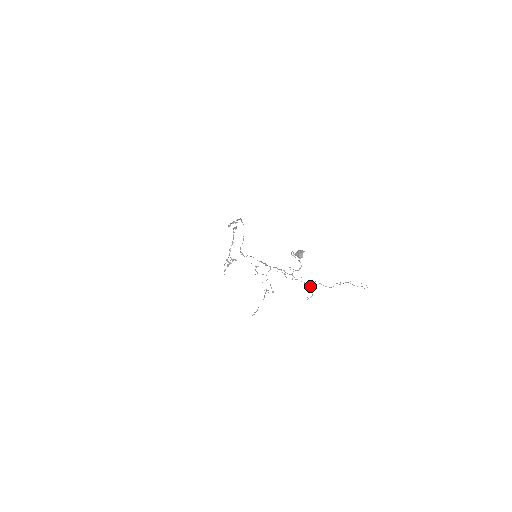
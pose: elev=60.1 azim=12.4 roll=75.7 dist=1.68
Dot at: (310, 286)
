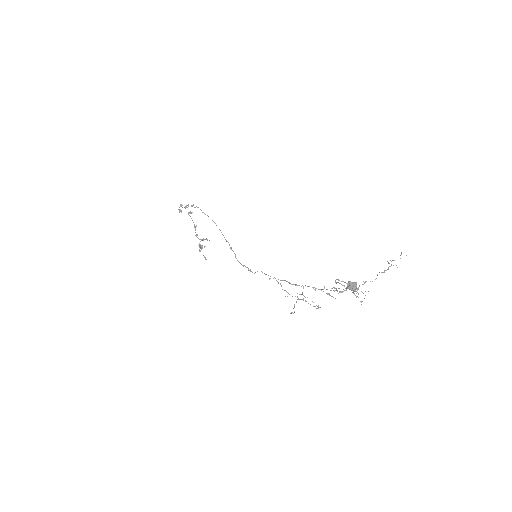
Dot at: occluded
